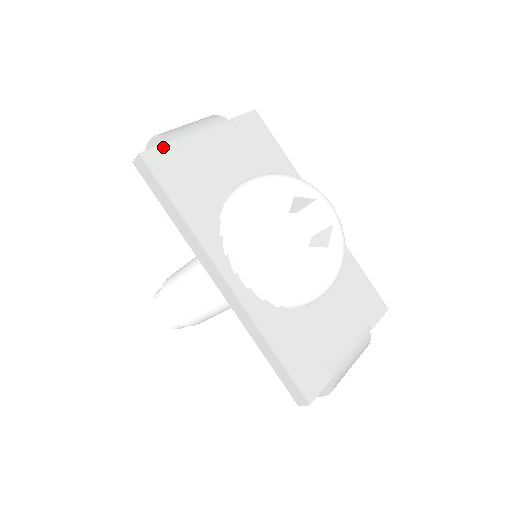
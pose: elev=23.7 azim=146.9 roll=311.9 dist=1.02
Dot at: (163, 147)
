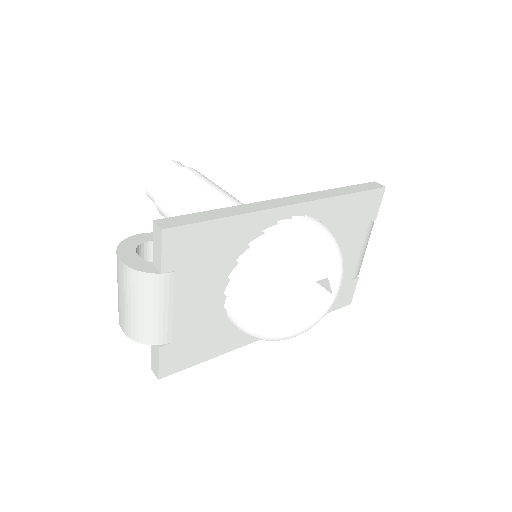
Dot at: (161, 359)
